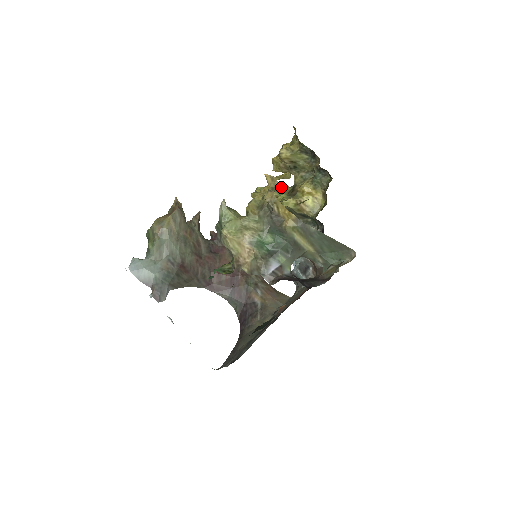
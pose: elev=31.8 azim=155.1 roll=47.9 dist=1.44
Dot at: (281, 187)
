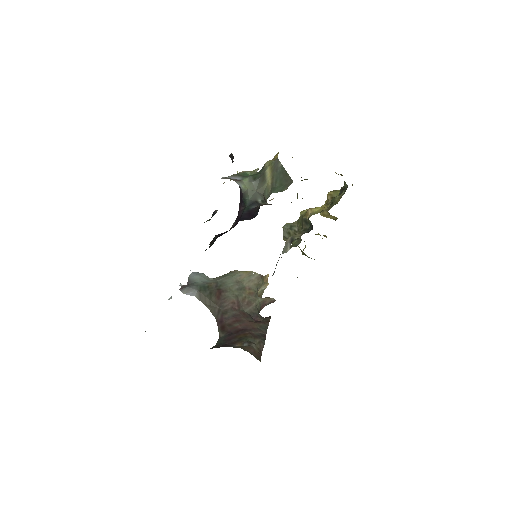
Dot at: occluded
